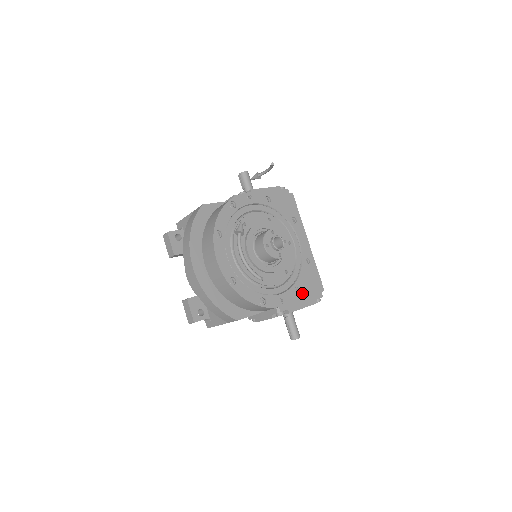
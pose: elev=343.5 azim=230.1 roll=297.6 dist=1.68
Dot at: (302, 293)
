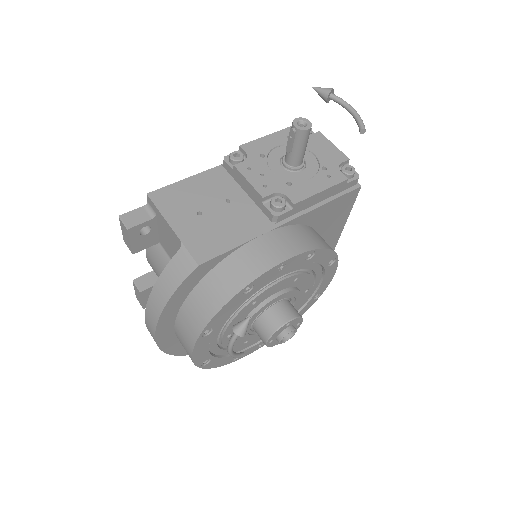
Dot at: occluded
